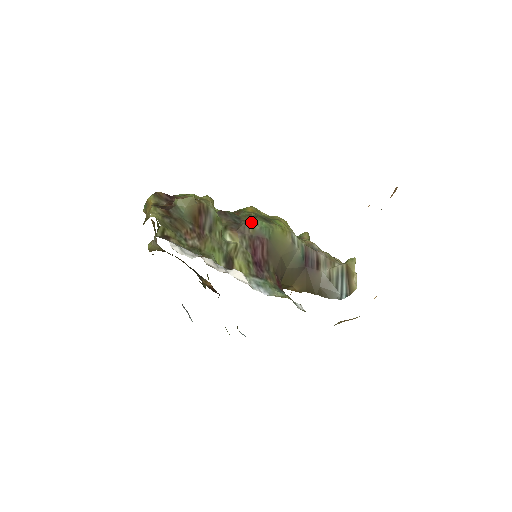
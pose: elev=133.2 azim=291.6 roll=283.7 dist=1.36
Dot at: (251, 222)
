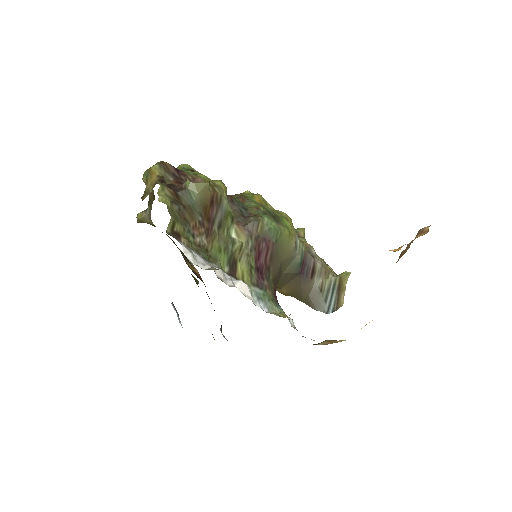
Dot at: (261, 220)
